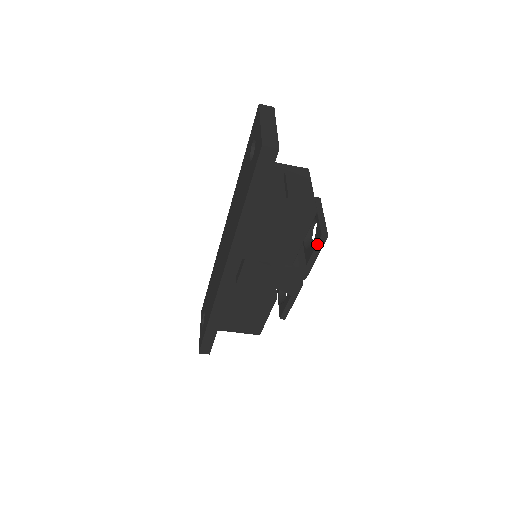
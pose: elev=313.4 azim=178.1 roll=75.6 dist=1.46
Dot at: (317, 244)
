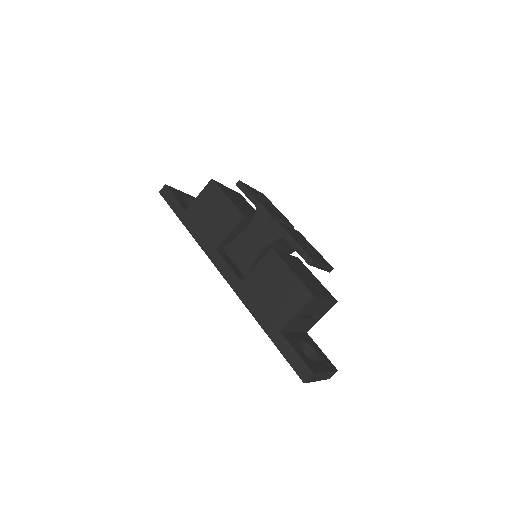
Dot at: (242, 191)
